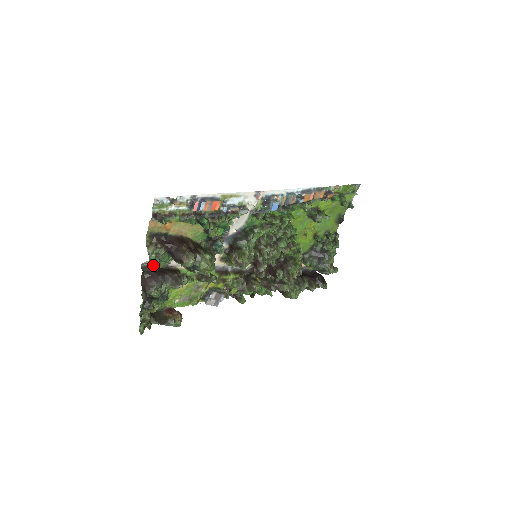
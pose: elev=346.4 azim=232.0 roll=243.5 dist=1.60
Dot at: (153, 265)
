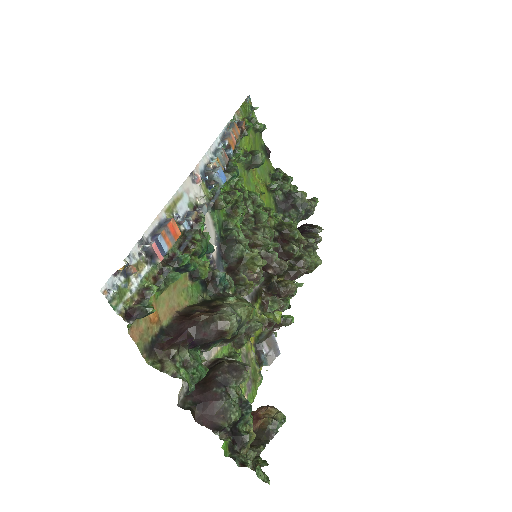
Dot at: occluded
